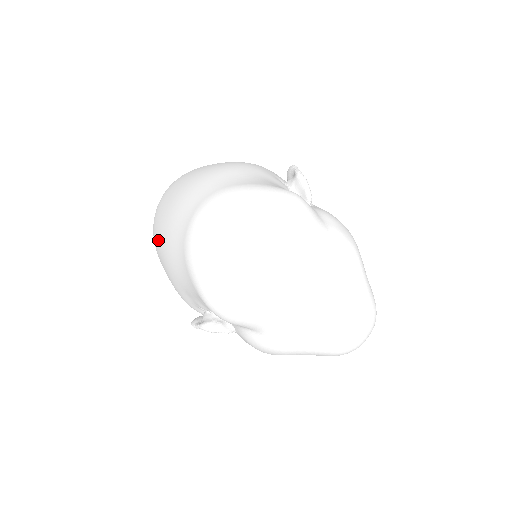
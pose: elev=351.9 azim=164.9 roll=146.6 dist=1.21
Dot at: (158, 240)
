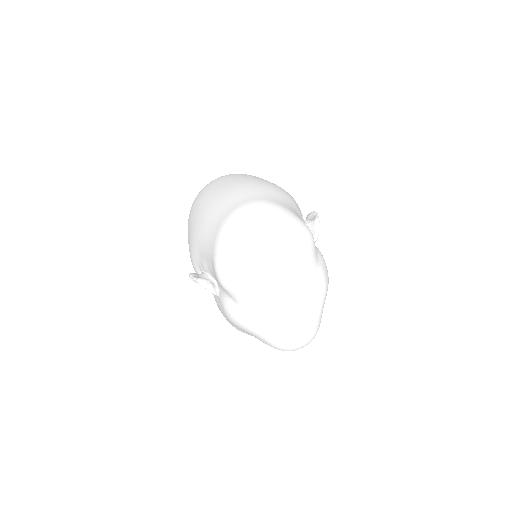
Dot at: (200, 207)
